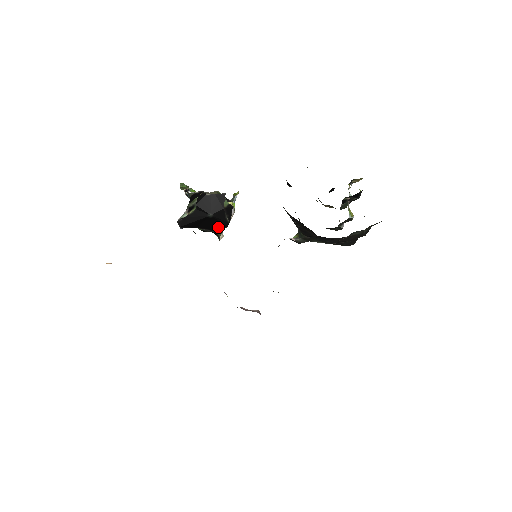
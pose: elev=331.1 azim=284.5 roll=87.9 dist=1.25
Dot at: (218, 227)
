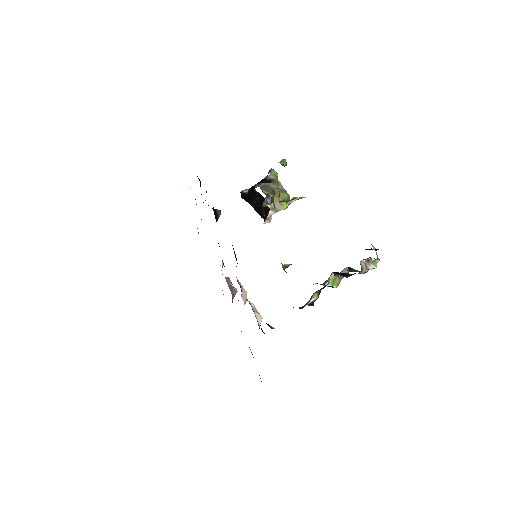
Dot at: (260, 215)
